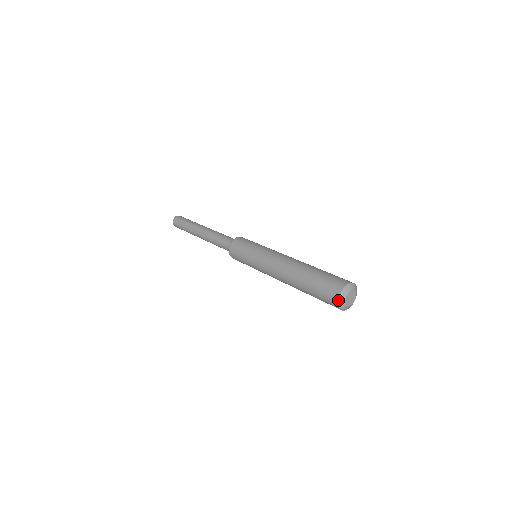
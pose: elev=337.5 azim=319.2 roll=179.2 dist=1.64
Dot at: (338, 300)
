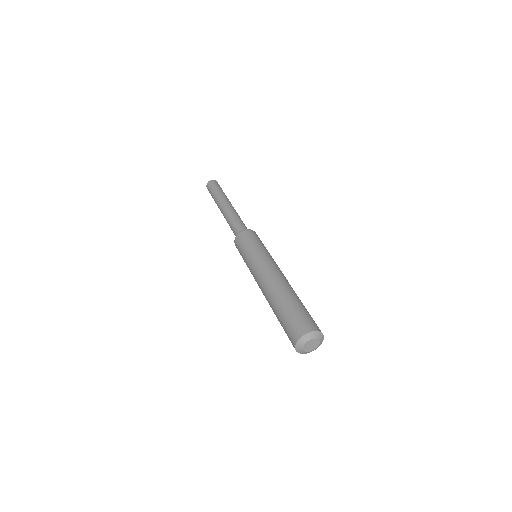
Dot at: (296, 342)
